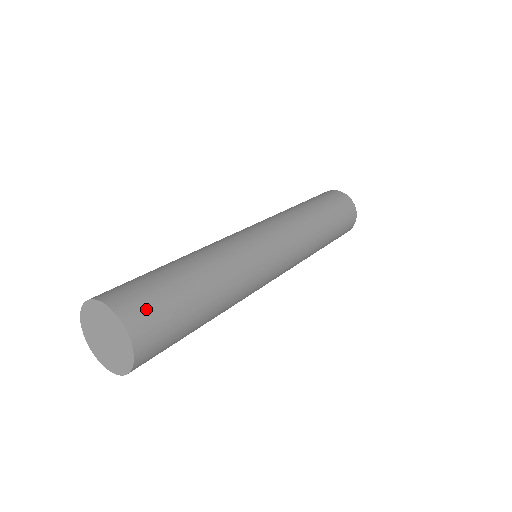
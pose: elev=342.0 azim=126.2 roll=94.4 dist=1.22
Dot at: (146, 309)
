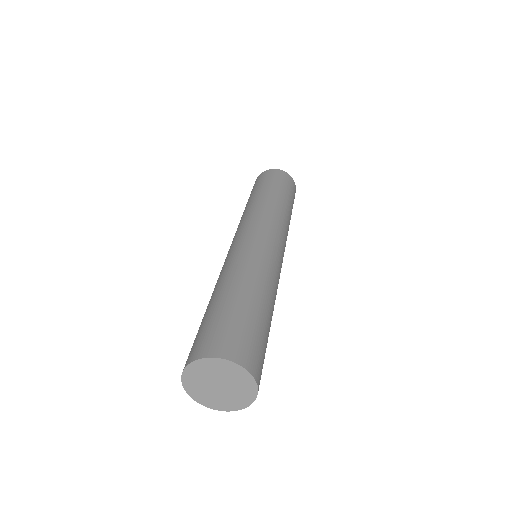
Dot at: (249, 348)
